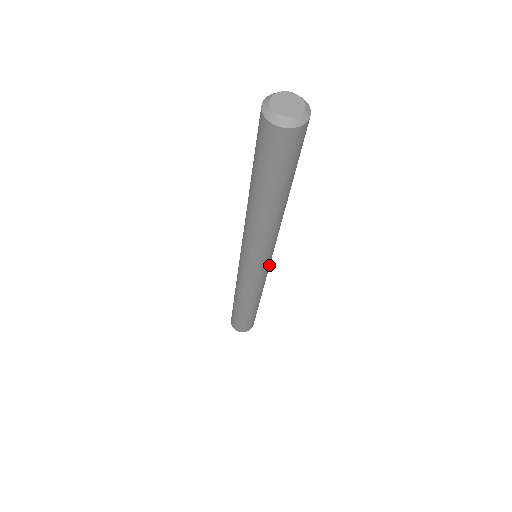
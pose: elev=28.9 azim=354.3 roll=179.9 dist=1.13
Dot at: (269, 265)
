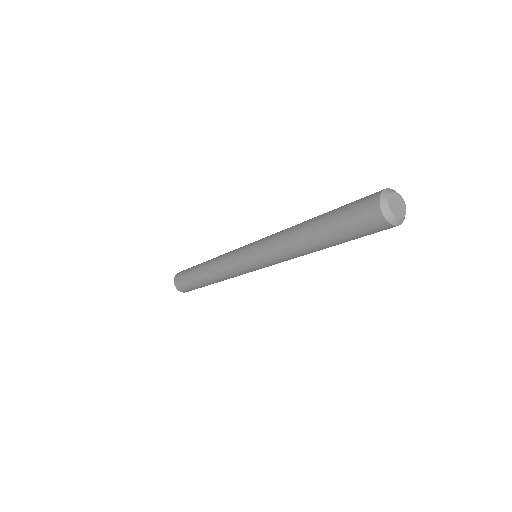
Dot at: occluded
